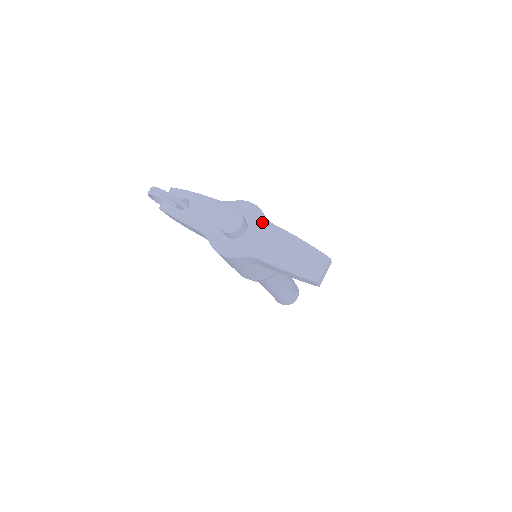
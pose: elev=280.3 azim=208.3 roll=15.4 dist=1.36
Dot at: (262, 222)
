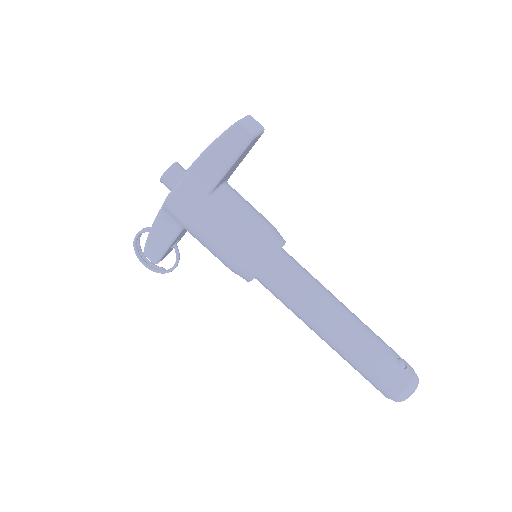
Dot at: occluded
